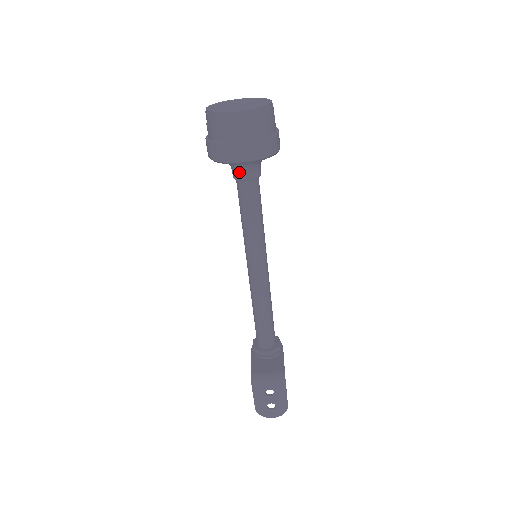
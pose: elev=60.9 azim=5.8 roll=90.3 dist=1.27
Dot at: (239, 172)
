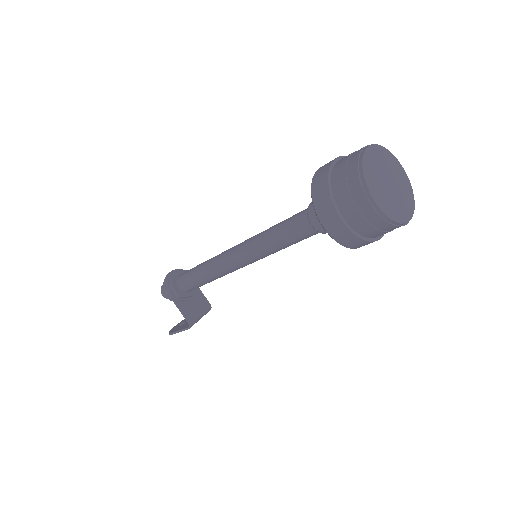
Dot at: occluded
